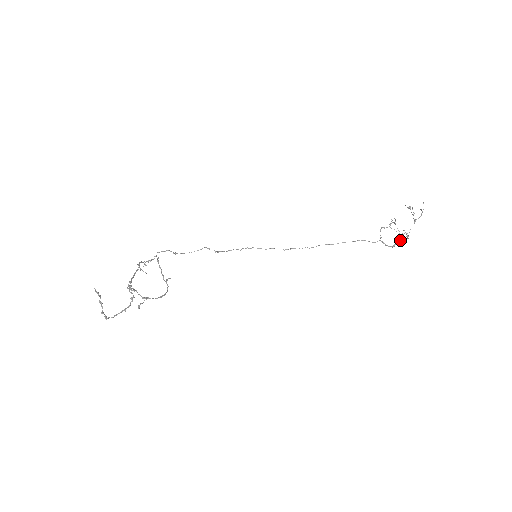
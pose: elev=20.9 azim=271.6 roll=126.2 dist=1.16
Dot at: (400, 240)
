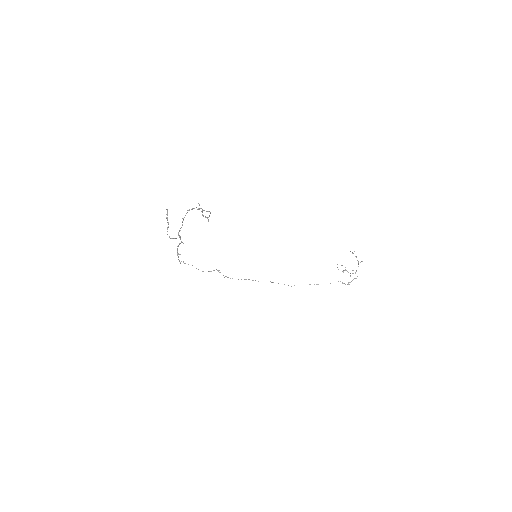
Dot at: occluded
